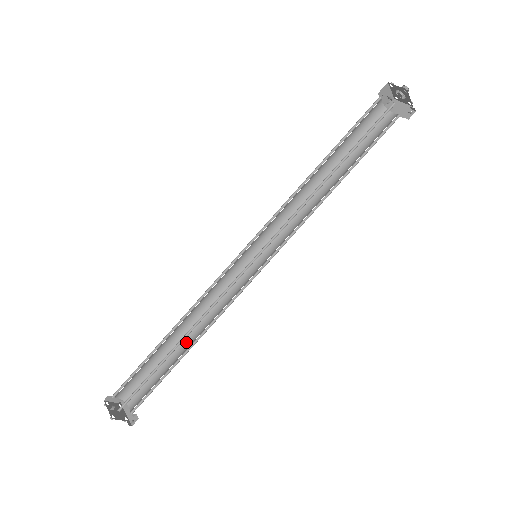
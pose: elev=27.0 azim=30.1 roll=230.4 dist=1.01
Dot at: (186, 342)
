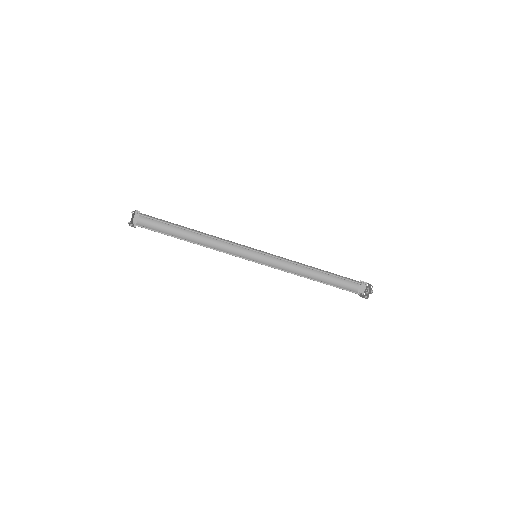
Dot at: occluded
